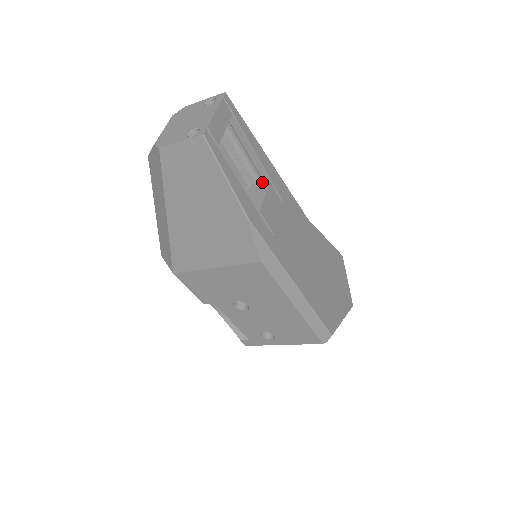
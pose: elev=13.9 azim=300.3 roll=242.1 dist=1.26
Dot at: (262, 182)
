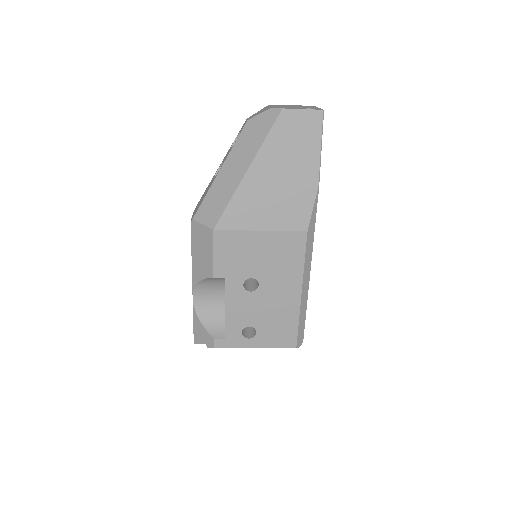
Dot at: occluded
